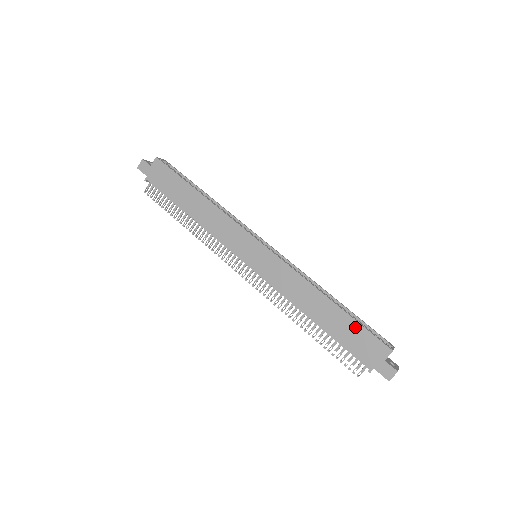
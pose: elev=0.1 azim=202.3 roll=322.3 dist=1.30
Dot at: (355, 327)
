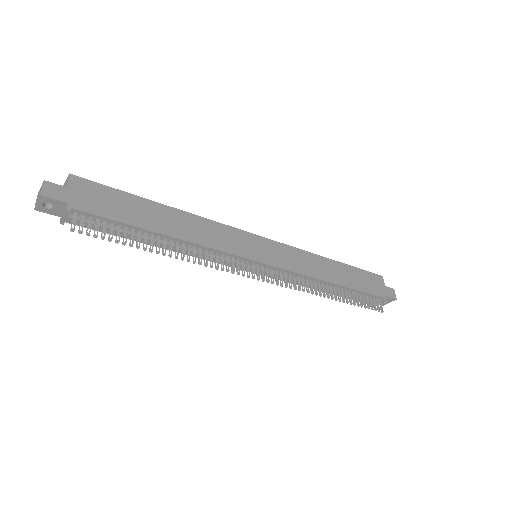
Dot at: (358, 272)
